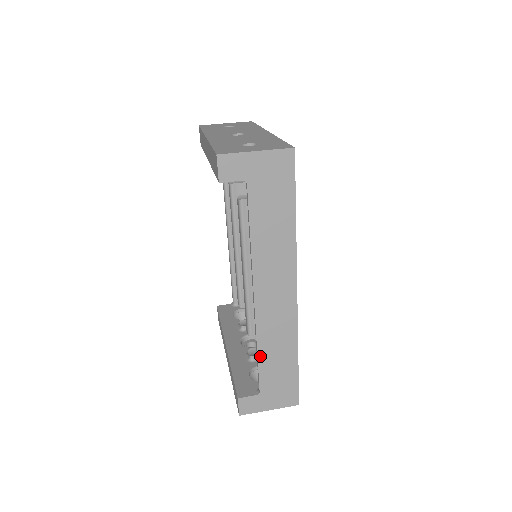
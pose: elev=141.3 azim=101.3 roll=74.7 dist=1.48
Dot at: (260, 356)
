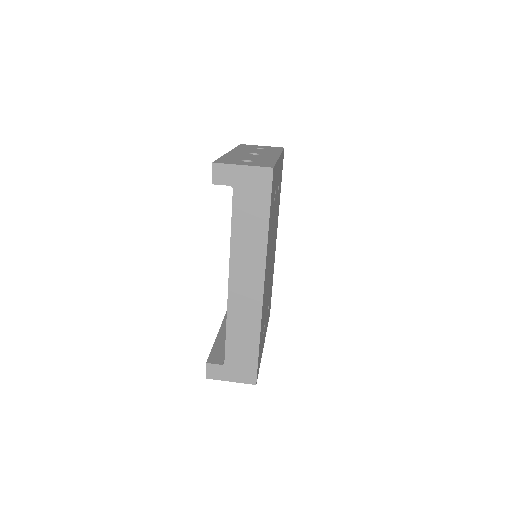
Dot at: (228, 332)
